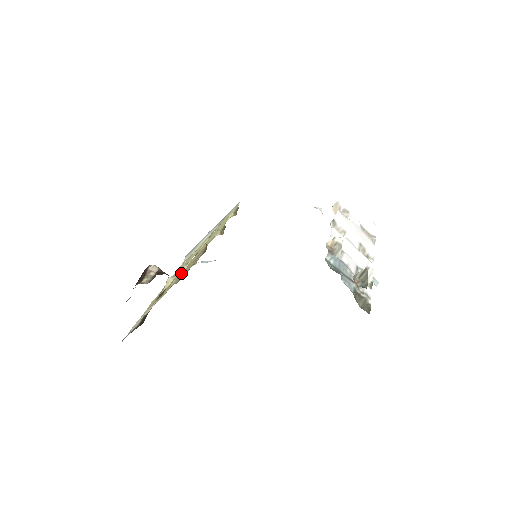
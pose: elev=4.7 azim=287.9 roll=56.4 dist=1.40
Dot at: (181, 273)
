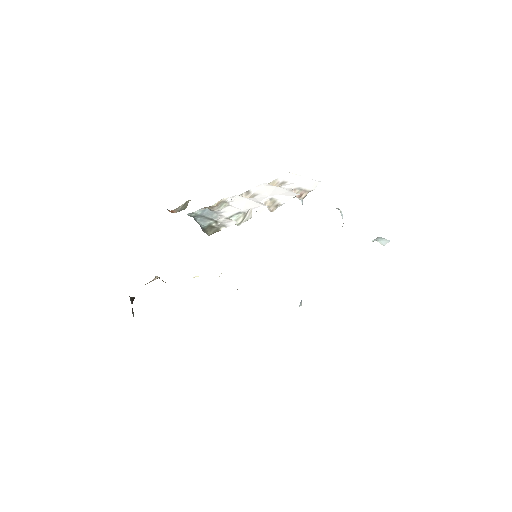
Dot at: occluded
